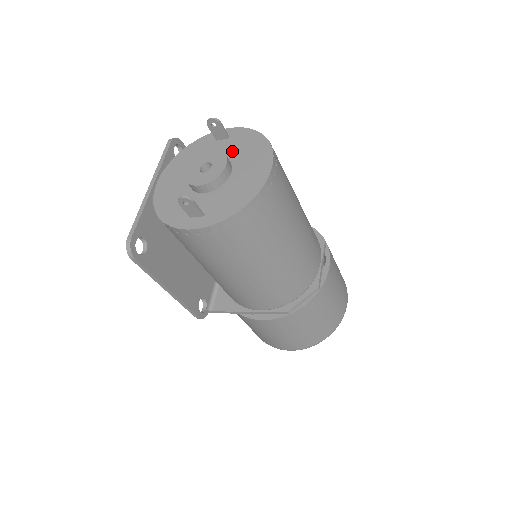
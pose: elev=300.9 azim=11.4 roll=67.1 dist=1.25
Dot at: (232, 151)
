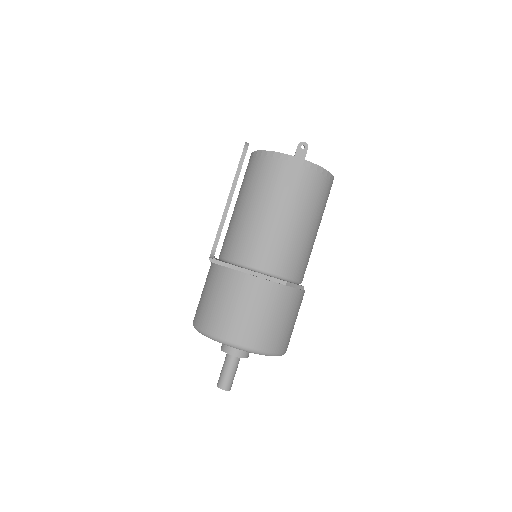
Dot at: occluded
